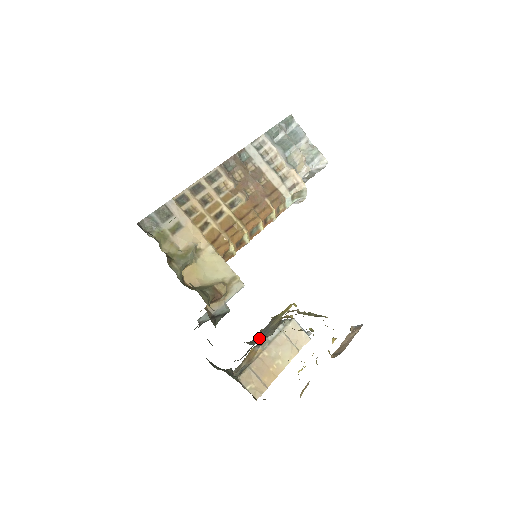
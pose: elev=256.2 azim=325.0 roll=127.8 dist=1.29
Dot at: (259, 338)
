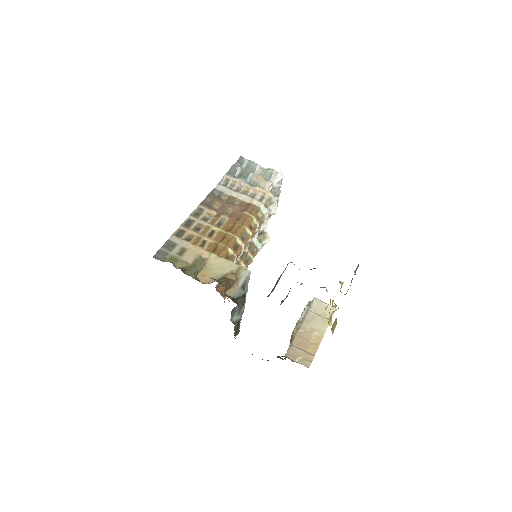
Dot at: (271, 292)
